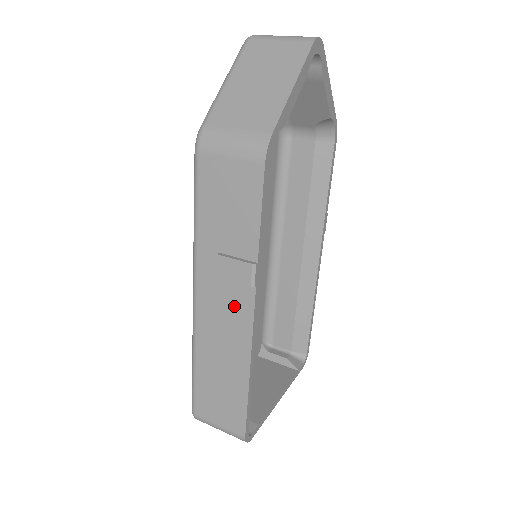
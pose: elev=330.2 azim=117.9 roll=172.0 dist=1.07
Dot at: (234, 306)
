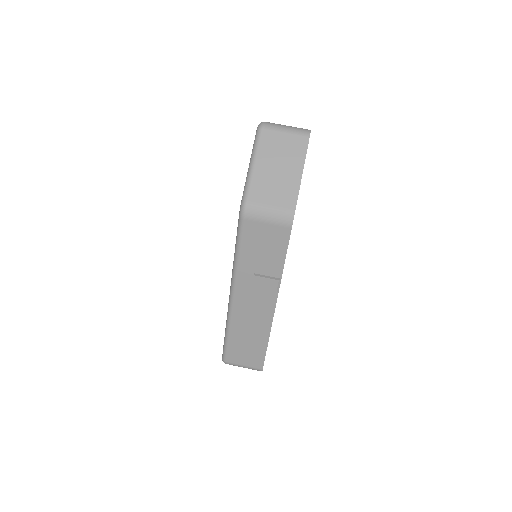
Dot at: (262, 301)
